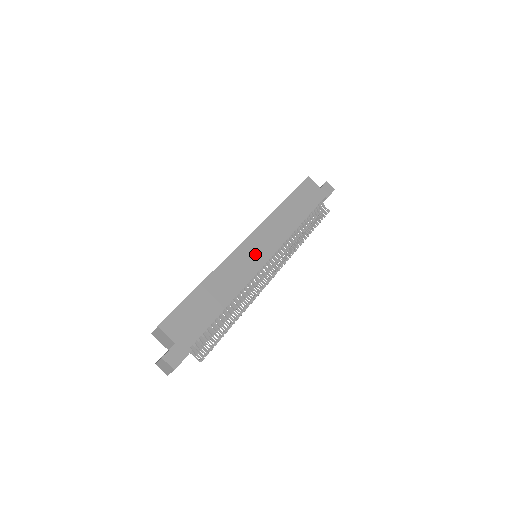
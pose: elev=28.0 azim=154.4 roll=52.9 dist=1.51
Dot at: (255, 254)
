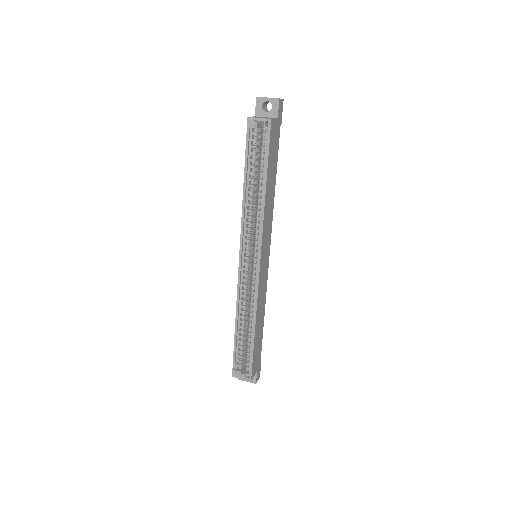
Dot at: (265, 265)
